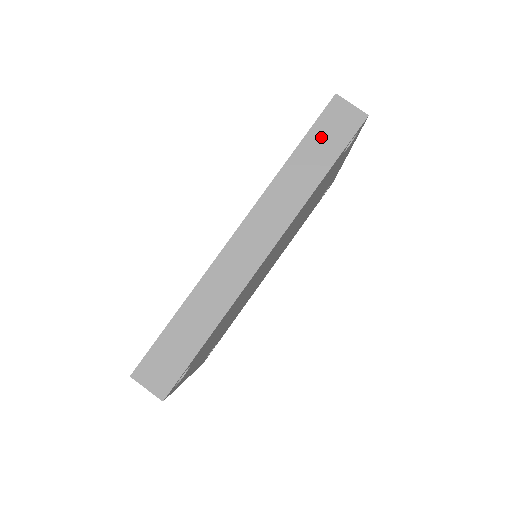
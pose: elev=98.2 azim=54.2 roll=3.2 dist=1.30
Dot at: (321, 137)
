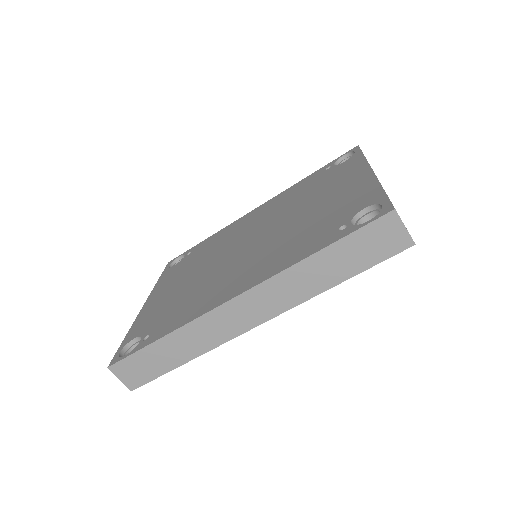
Dot at: (356, 247)
